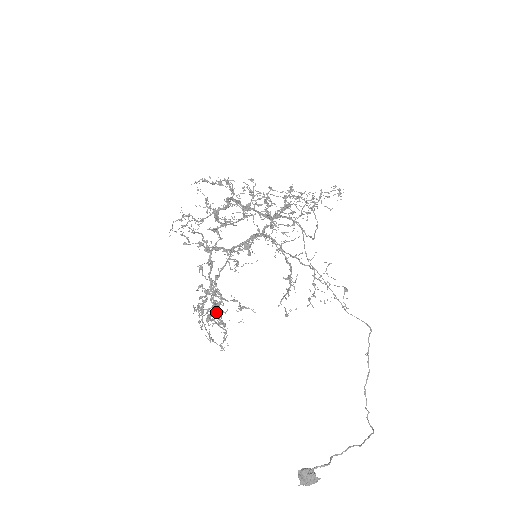
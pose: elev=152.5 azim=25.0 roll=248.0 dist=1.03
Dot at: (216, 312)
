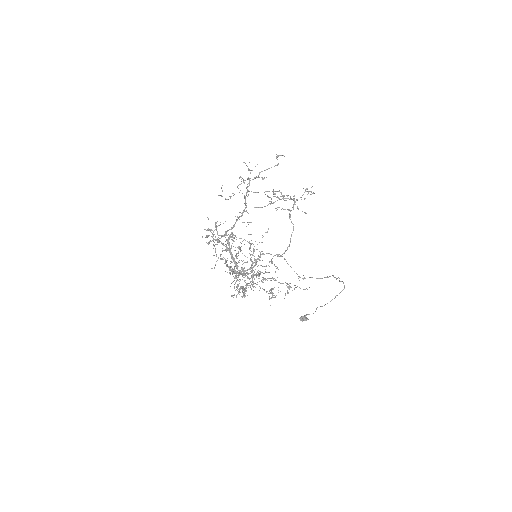
Dot at: (242, 287)
